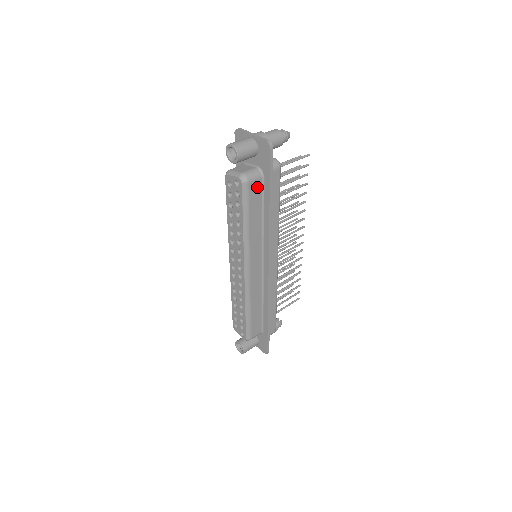
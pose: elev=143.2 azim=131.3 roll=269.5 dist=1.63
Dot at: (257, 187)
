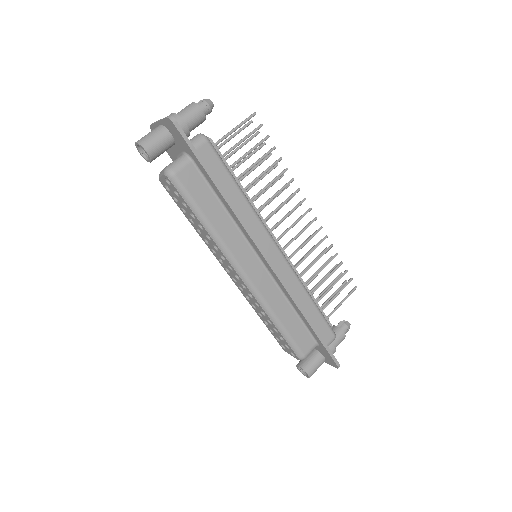
Dot at: (192, 175)
